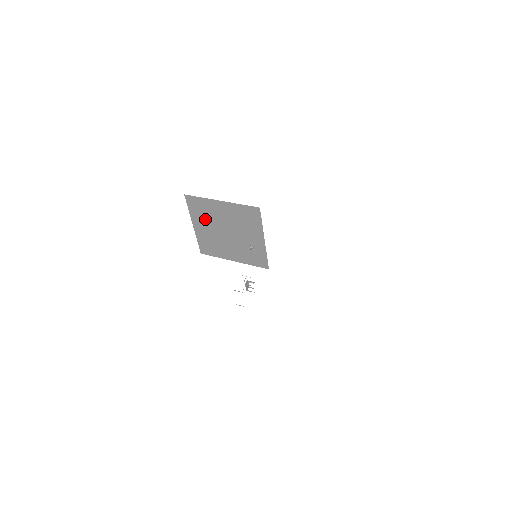
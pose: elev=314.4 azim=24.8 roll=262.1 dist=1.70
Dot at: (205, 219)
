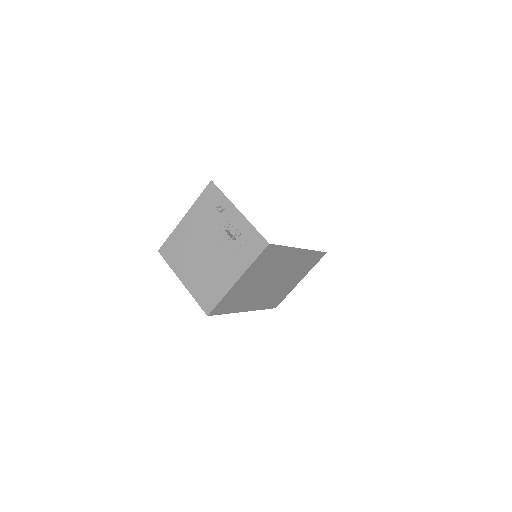
Dot at: (185, 258)
